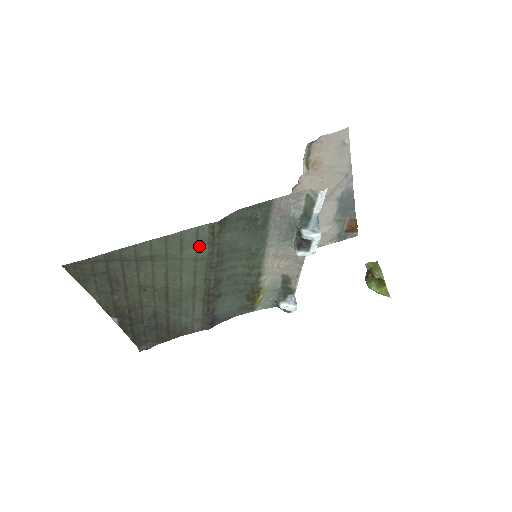
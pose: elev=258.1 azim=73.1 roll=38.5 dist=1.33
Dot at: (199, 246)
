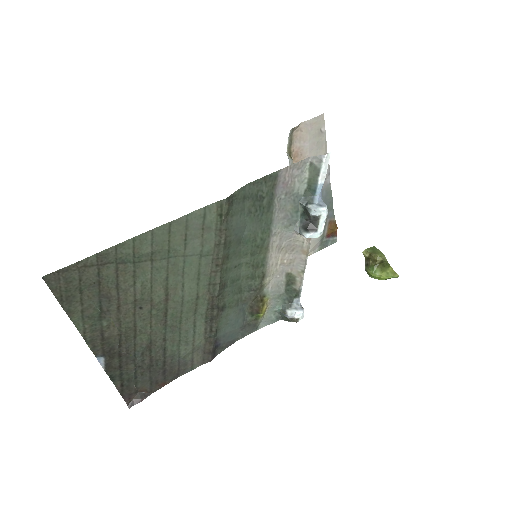
Dot at: (205, 235)
